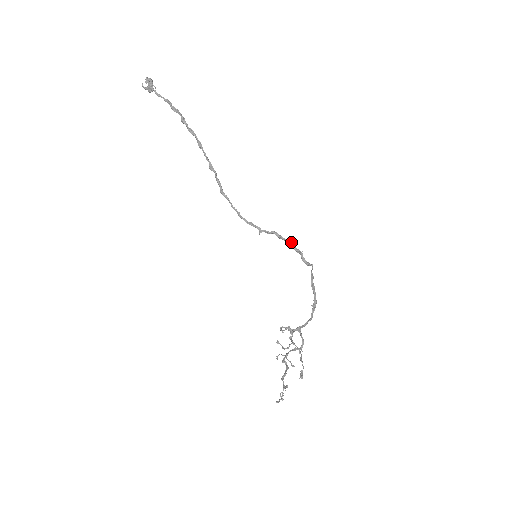
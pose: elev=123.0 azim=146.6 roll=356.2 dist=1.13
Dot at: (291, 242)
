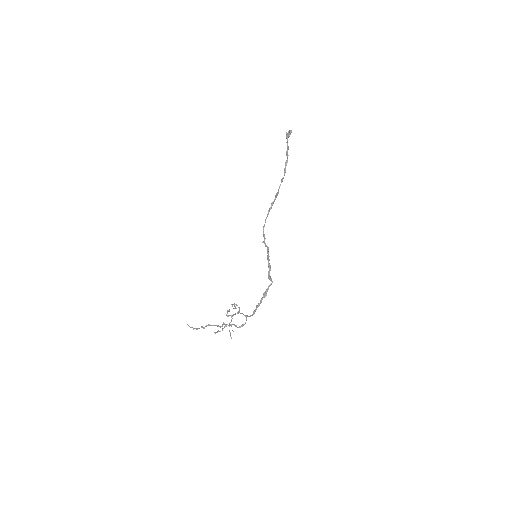
Dot at: occluded
